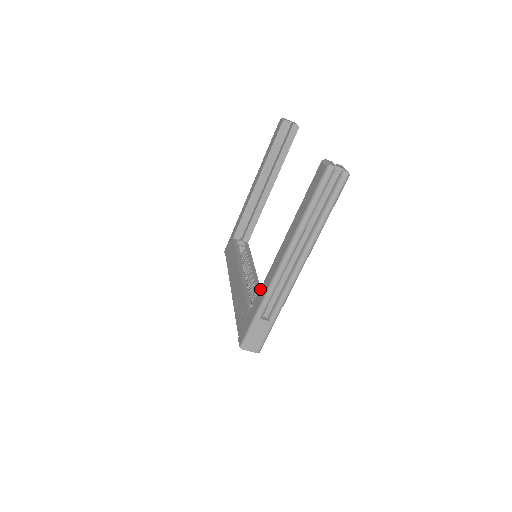
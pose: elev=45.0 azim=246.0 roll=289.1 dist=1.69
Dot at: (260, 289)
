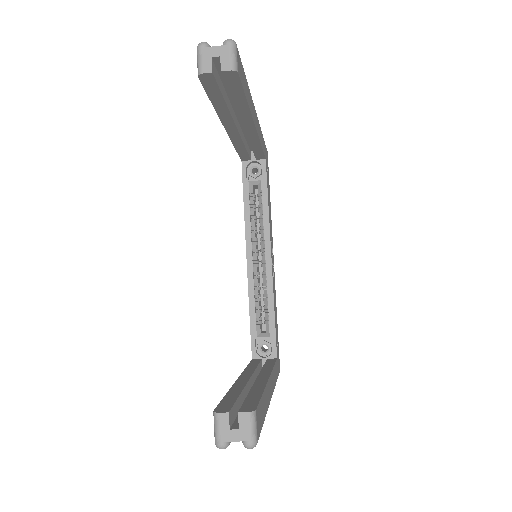
Dot at: (247, 366)
